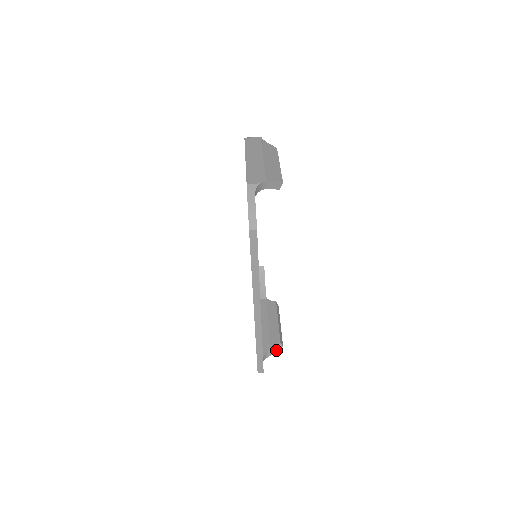
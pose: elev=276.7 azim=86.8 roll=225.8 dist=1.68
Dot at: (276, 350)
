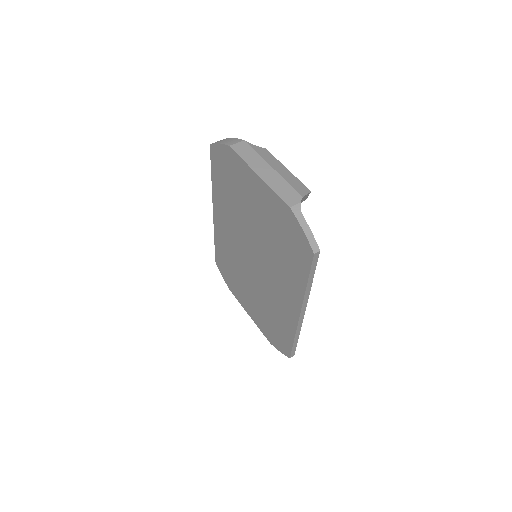
Dot at: occluded
